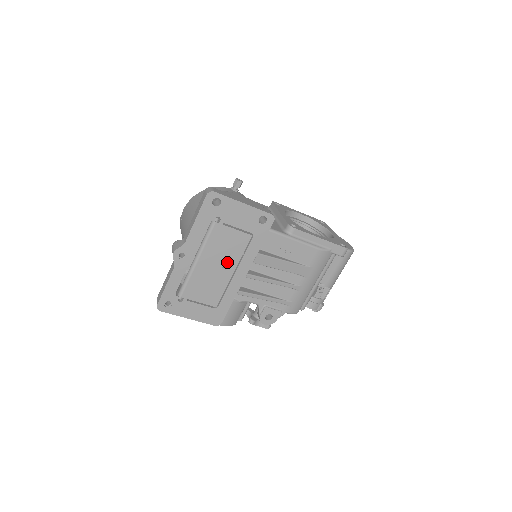
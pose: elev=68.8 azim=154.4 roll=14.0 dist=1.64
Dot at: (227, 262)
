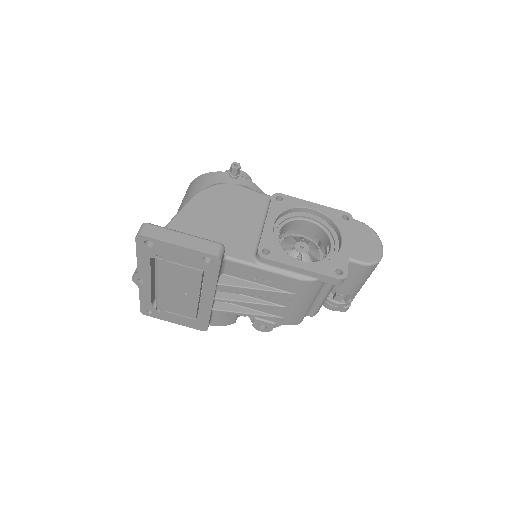
Dot at: (188, 289)
